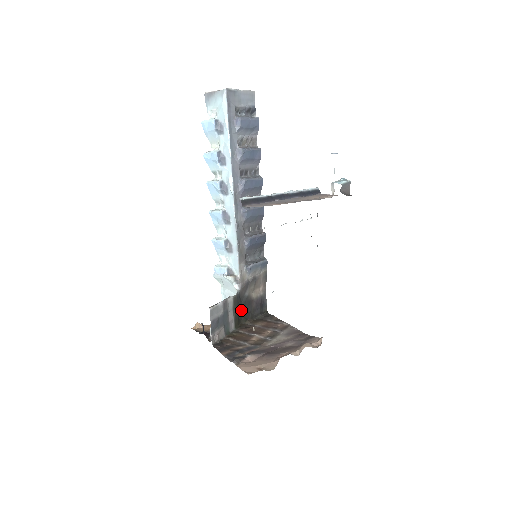
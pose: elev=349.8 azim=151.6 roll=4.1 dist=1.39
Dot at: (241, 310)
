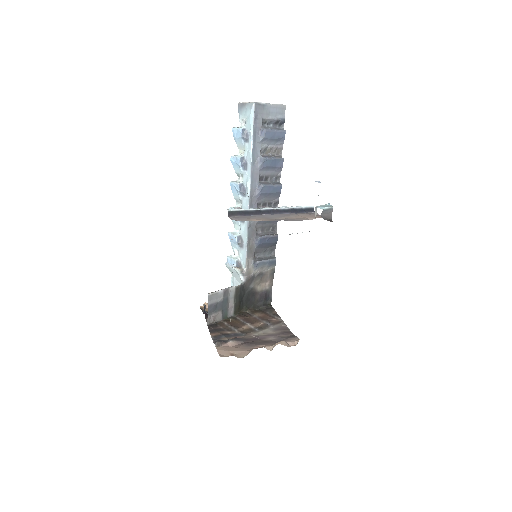
Dot at: (244, 299)
